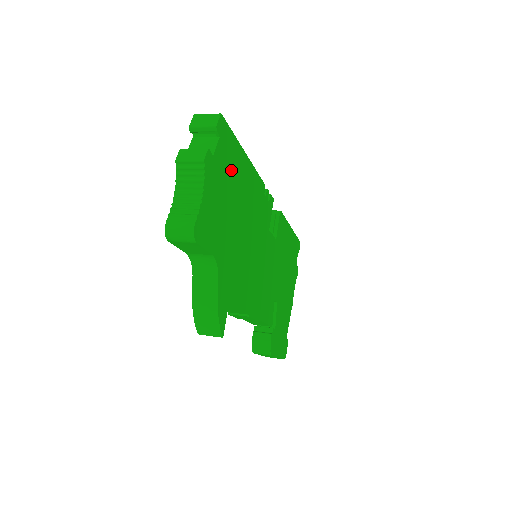
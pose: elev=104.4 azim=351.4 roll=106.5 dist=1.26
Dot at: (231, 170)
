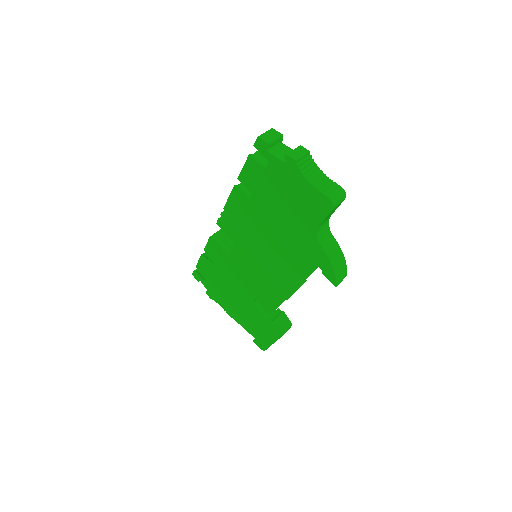
Dot at: occluded
